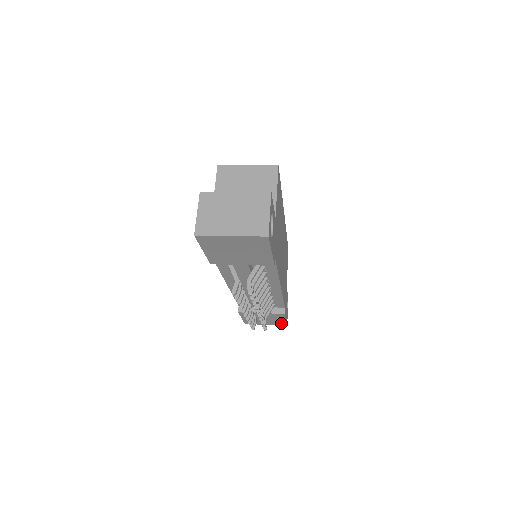
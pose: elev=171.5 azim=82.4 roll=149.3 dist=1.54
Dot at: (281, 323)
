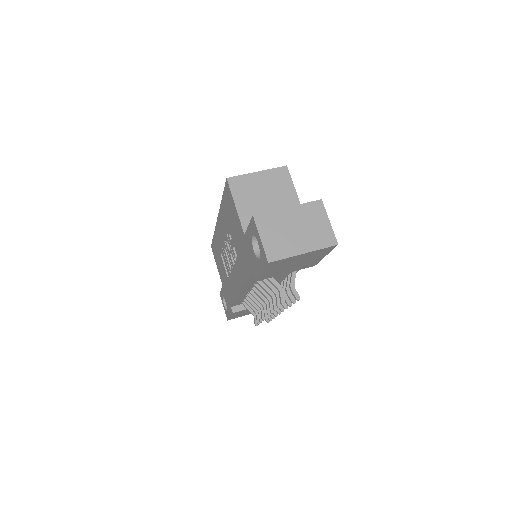
Dot at: occluded
